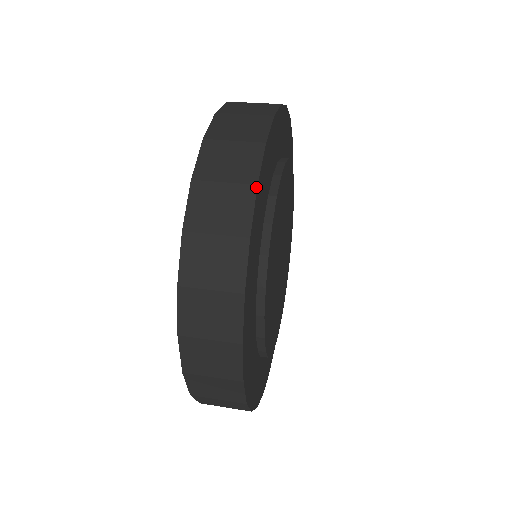
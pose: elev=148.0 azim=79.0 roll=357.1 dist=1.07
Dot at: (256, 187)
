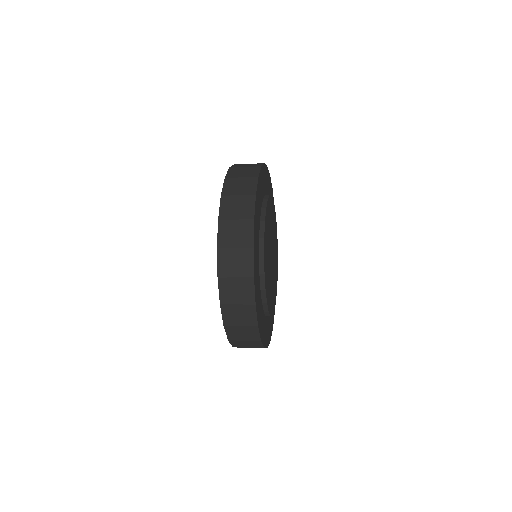
Dot at: (261, 167)
